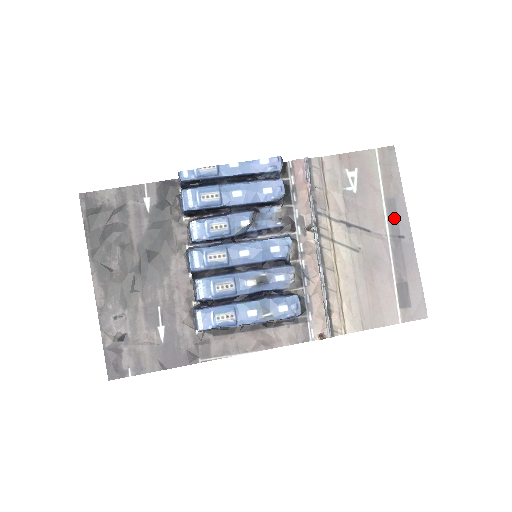
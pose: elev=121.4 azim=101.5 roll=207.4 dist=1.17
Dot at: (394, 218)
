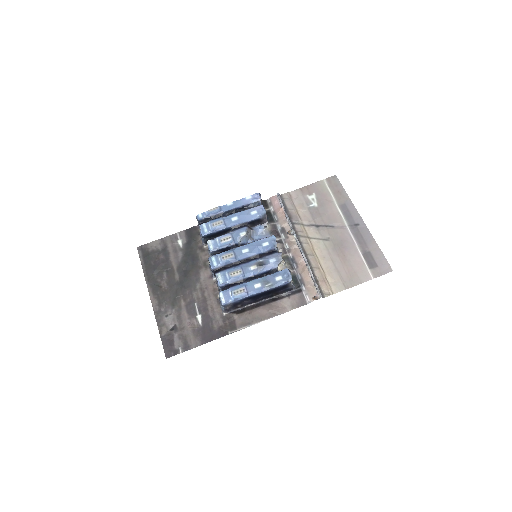
Dot at: (348, 215)
